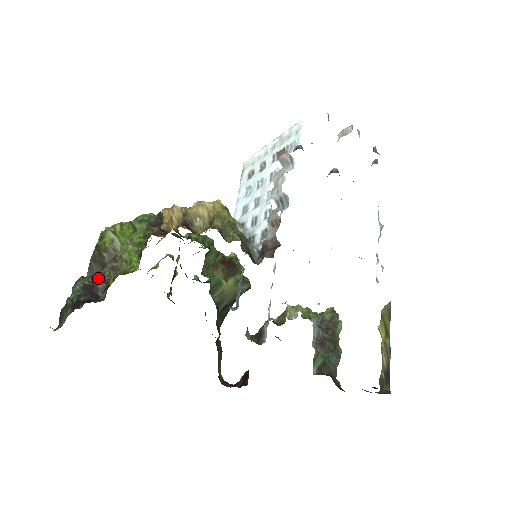
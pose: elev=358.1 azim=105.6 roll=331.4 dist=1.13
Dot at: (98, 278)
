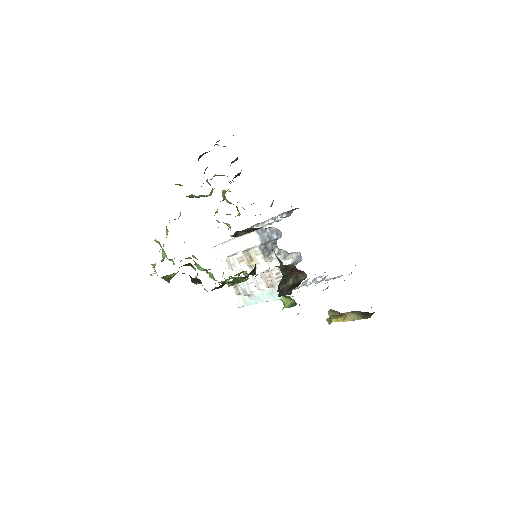
Dot at: occluded
